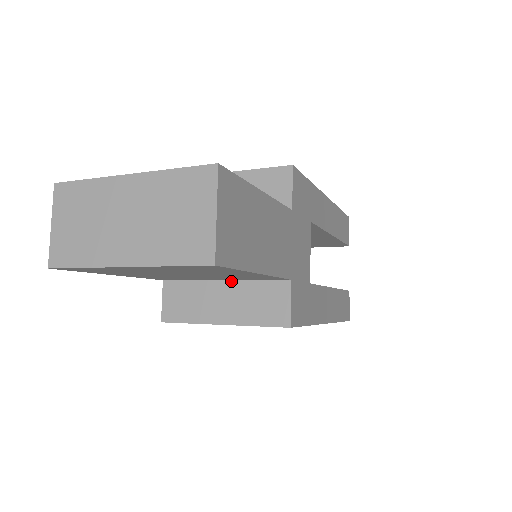
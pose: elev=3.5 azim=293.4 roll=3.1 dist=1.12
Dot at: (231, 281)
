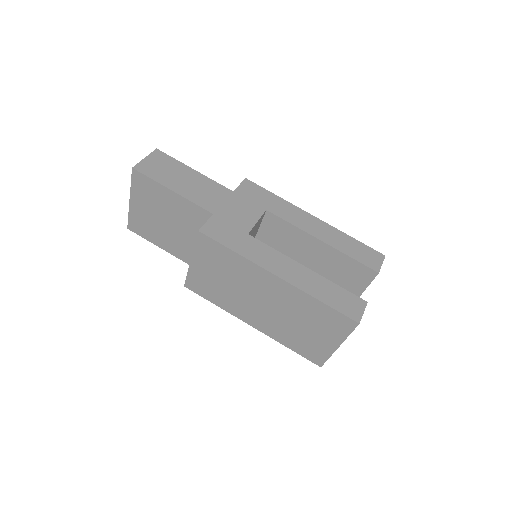
Dot at: occluded
